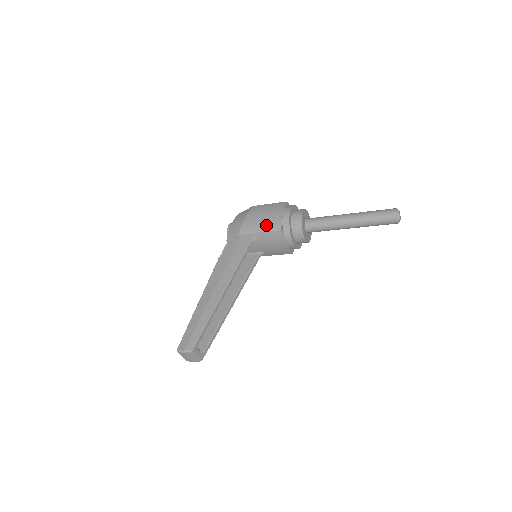
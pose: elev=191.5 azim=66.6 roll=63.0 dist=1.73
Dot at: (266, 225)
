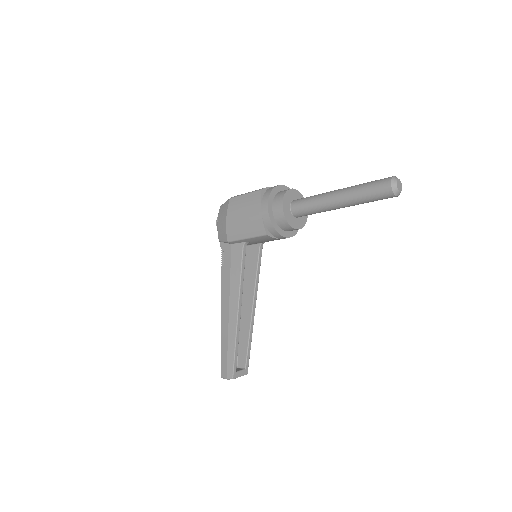
Dot at: (249, 231)
